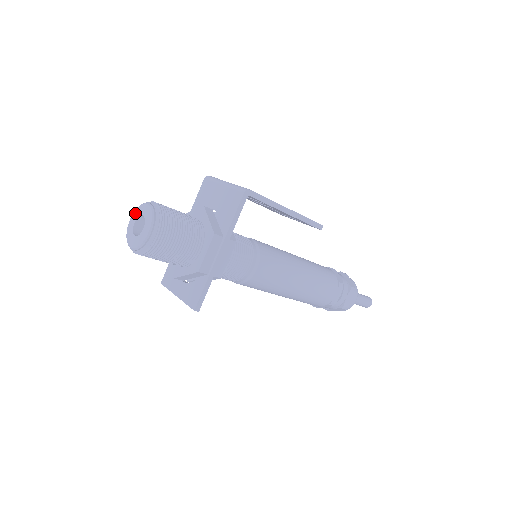
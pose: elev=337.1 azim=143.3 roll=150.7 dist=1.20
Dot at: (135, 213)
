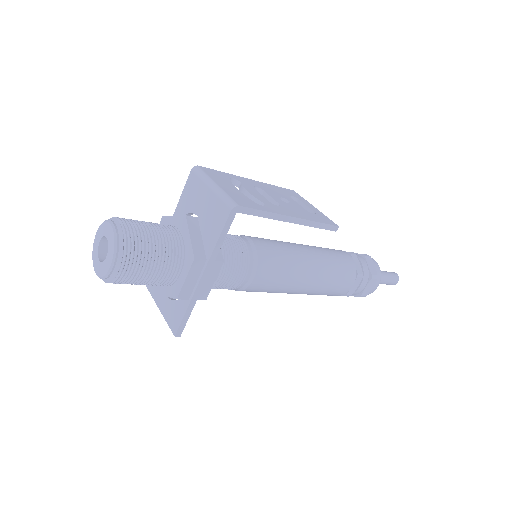
Dot at: (100, 229)
